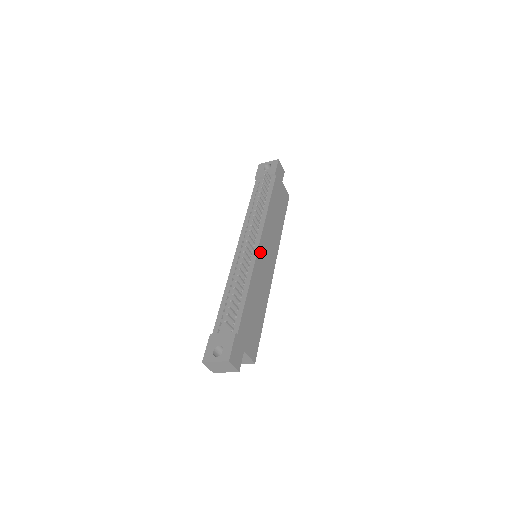
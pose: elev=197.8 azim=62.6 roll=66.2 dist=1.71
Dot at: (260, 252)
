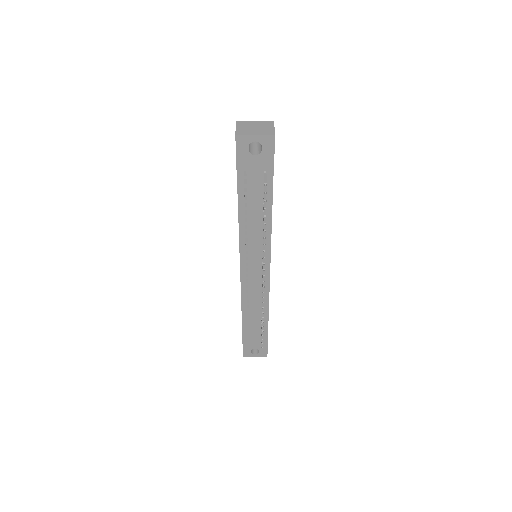
Dot at: occluded
